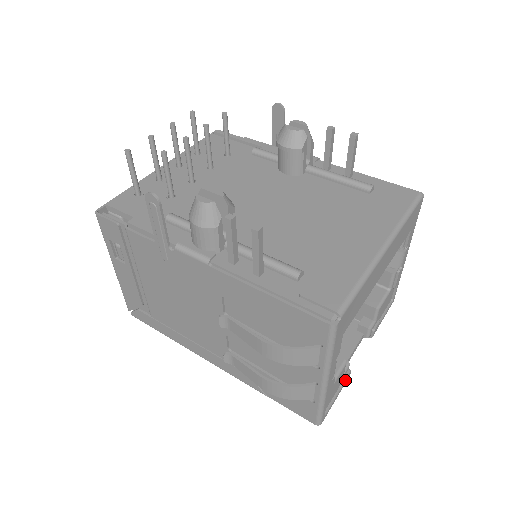
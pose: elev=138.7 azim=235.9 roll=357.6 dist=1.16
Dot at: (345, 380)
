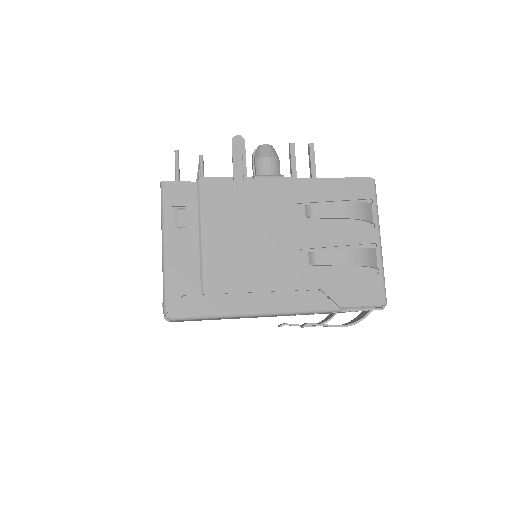
Dot at: occluded
